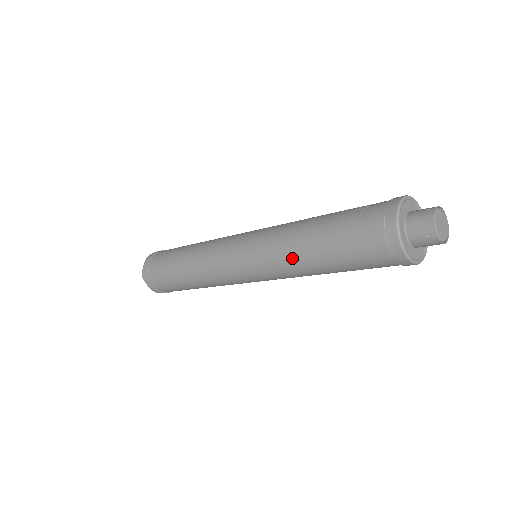
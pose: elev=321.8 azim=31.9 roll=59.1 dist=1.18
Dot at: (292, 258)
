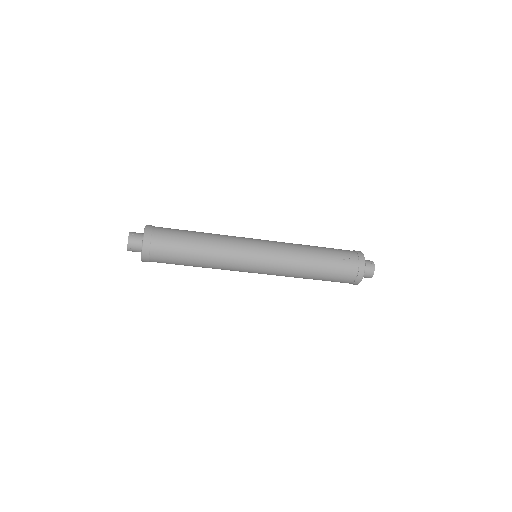
Dot at: (299, 271)
